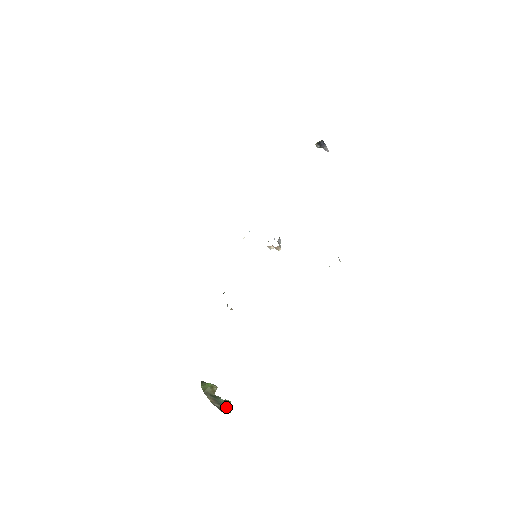
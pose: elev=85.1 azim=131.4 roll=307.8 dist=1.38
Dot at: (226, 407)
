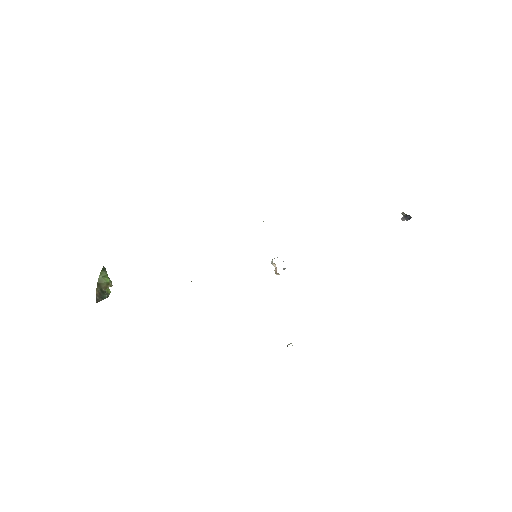
Dot at: (103, 299)
